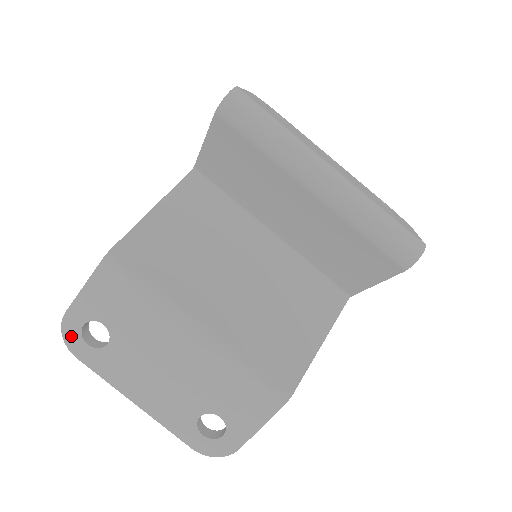
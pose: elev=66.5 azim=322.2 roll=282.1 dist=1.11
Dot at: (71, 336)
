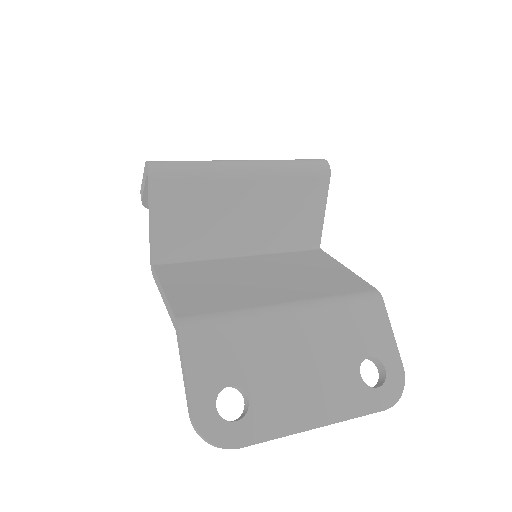
Dot at: (216, 432)
